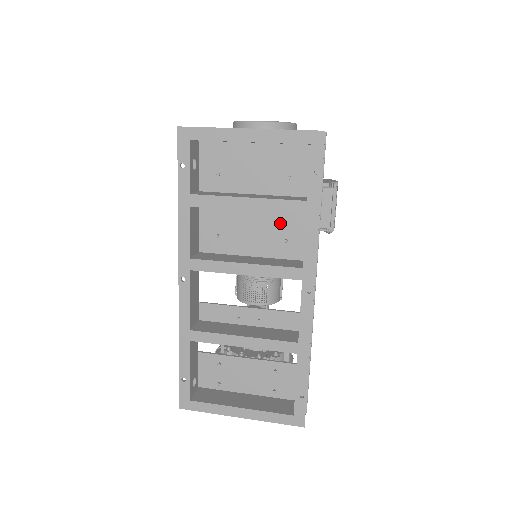
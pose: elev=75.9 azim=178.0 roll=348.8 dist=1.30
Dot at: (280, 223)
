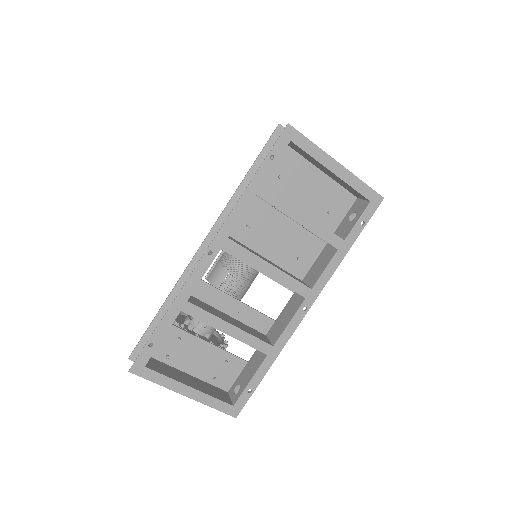
Dot at: (302, 242)
